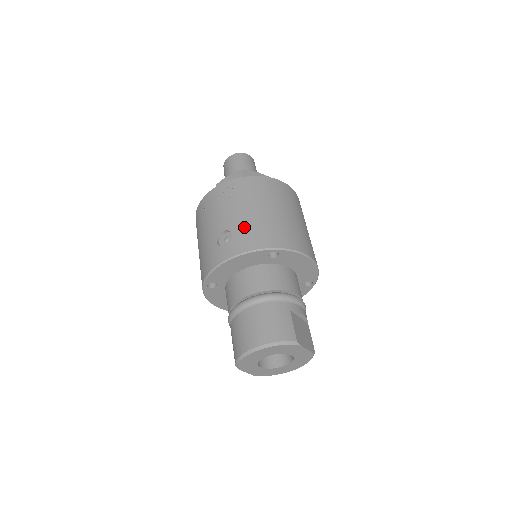
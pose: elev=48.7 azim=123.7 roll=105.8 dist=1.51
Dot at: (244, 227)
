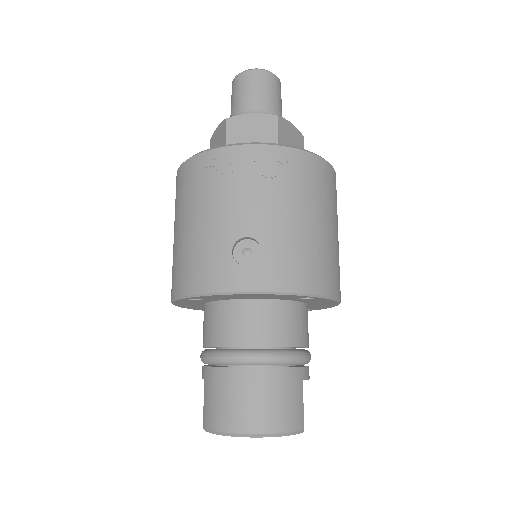
Dot at: (282, 245)
